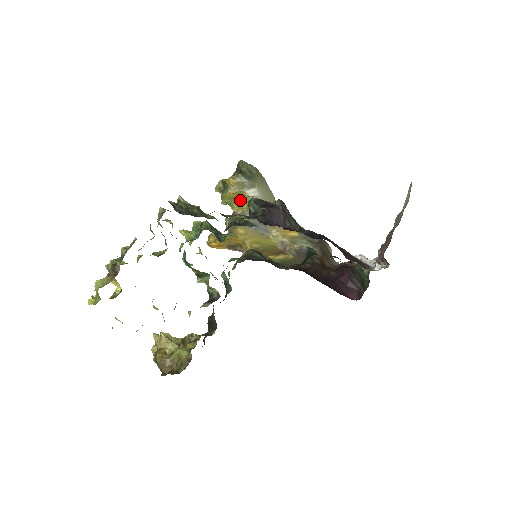
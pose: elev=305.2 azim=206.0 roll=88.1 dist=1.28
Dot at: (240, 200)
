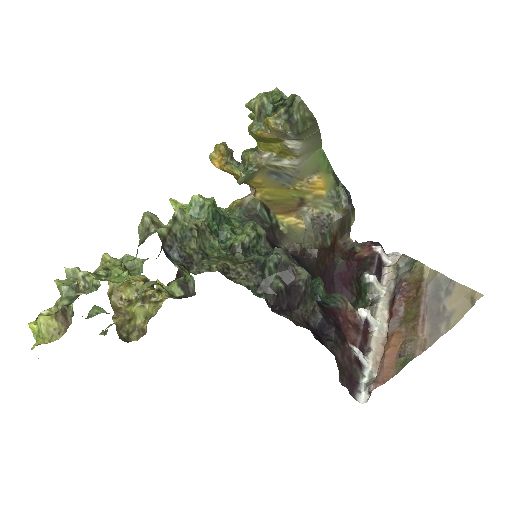
Dot at: (273, 142)
